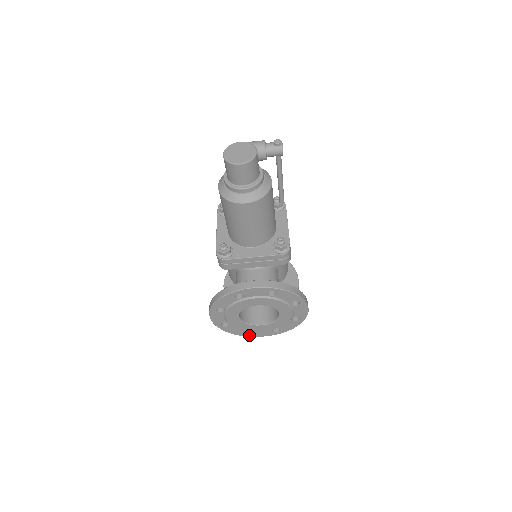
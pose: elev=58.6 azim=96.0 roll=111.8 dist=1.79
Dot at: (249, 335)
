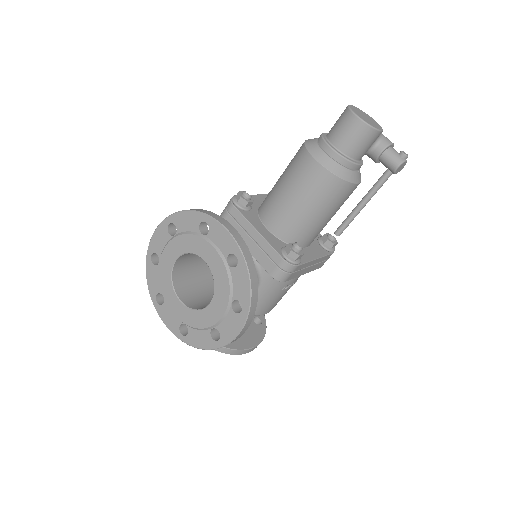
Dot at: (157, 305)
